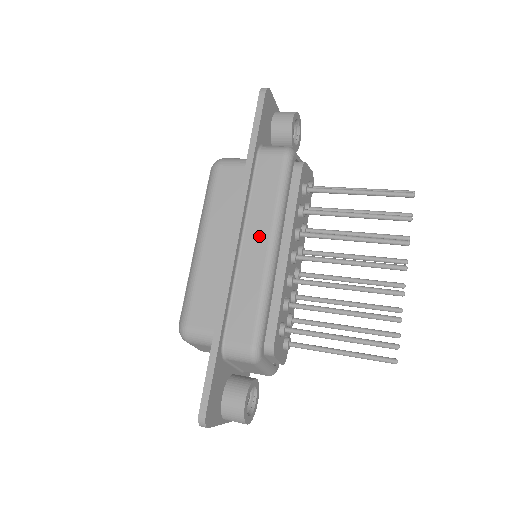
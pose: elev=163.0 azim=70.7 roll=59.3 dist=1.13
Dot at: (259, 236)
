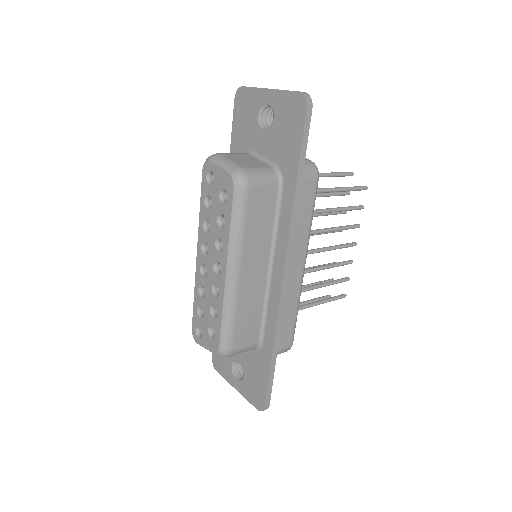
Dot at: (297, 261)
